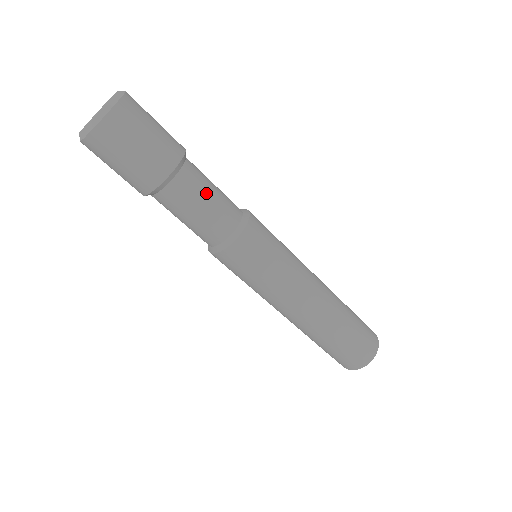
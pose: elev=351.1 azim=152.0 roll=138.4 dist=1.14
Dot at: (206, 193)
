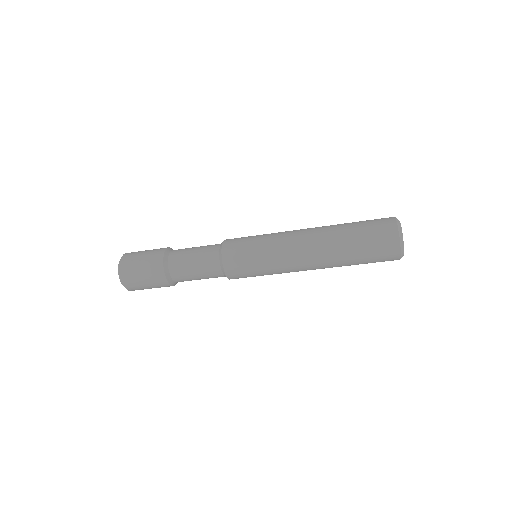
Dot at: (190, 266)
